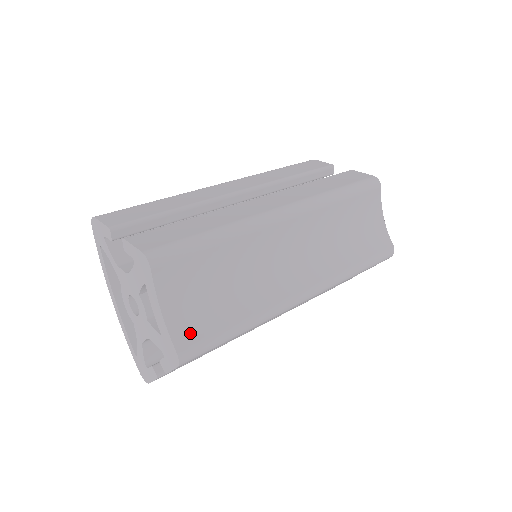
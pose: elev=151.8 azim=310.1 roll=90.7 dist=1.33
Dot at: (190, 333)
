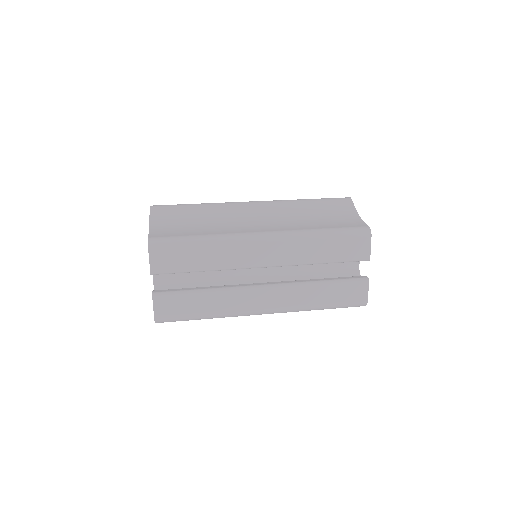
Dot at: (162, 234)
